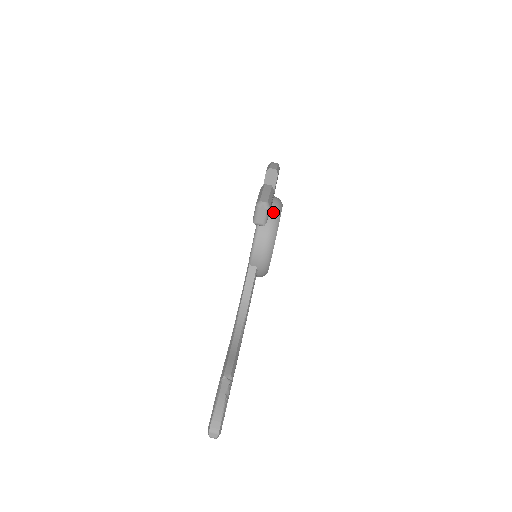
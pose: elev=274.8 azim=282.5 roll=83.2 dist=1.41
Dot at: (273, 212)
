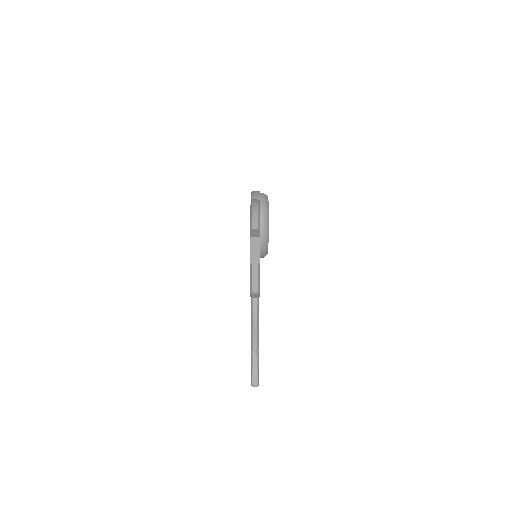
Dot at: (262, 223)
